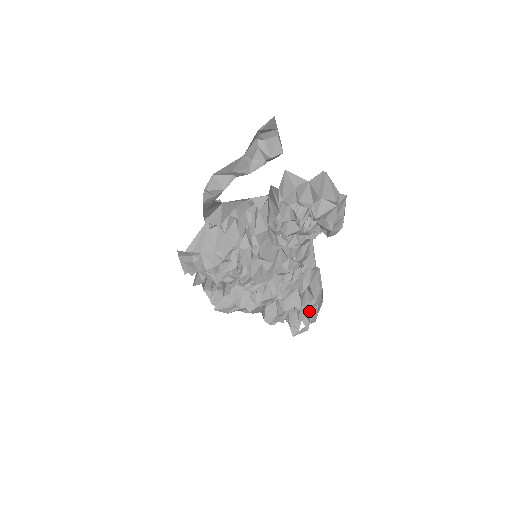
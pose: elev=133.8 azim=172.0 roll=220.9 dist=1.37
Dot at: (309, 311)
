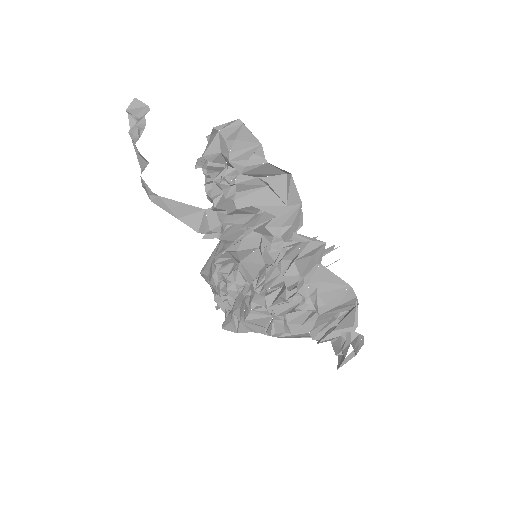
Dot at: (304, 300)
